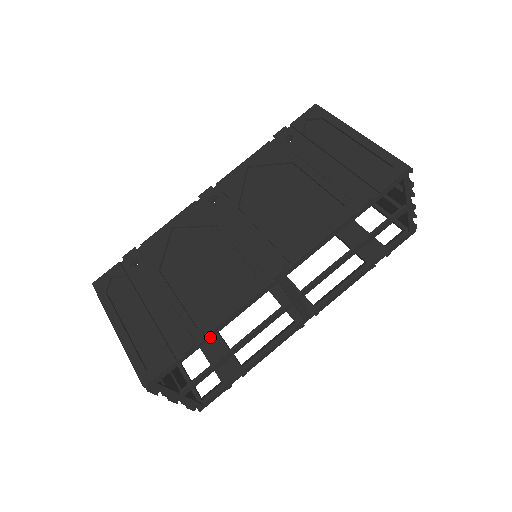
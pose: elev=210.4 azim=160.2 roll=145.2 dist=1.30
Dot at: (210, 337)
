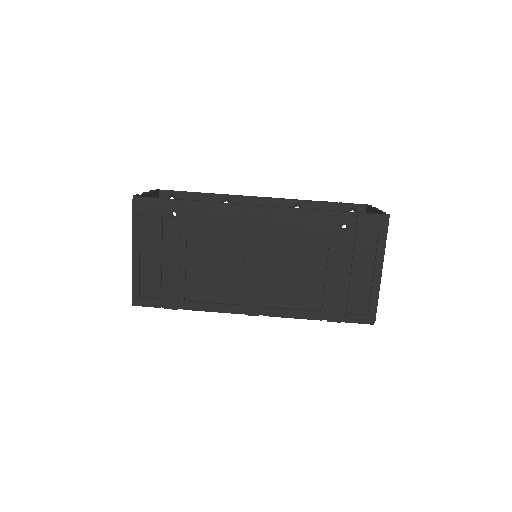
Dot at: occluded
